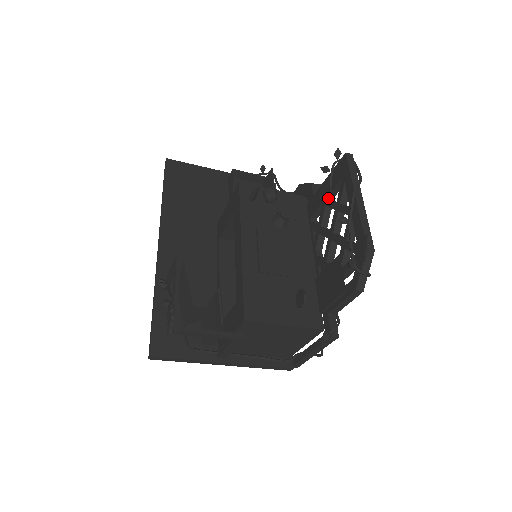
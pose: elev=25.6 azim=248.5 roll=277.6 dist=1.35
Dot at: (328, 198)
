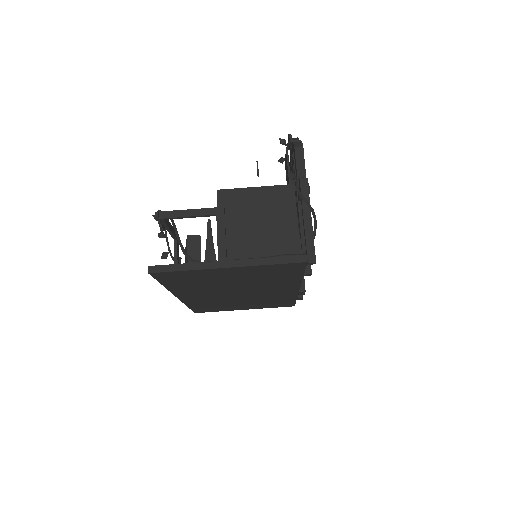
Dot at: occluded
